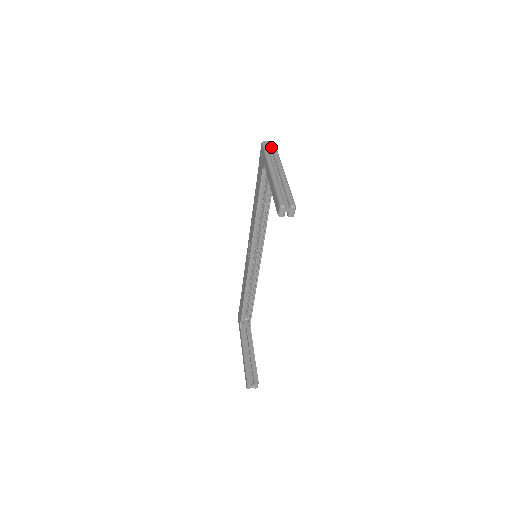
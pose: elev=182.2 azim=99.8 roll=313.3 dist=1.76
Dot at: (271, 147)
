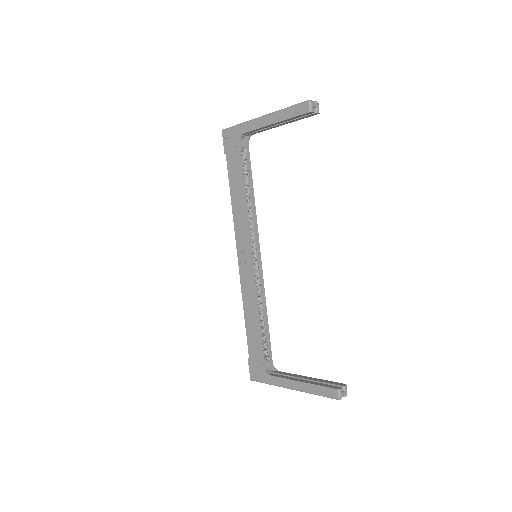
Dot at: occluded
